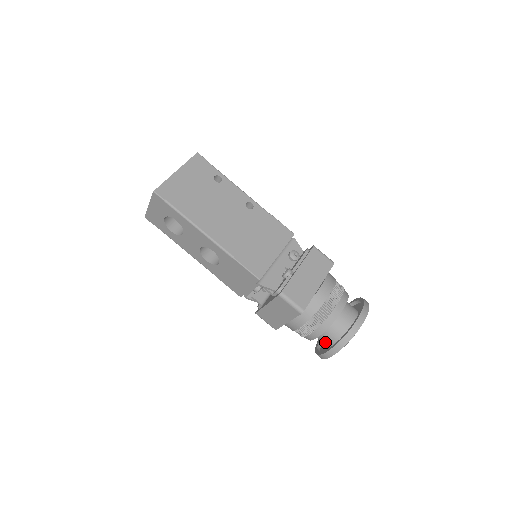
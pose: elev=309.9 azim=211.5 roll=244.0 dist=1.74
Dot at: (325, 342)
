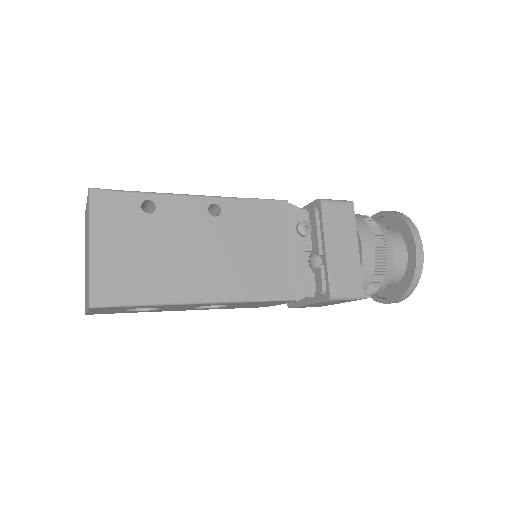
Dot at: occluded
